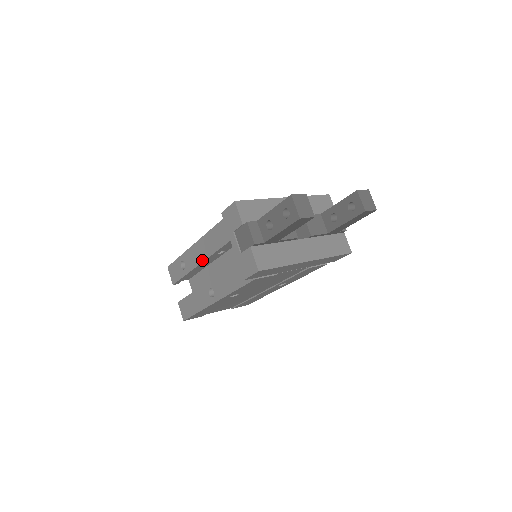
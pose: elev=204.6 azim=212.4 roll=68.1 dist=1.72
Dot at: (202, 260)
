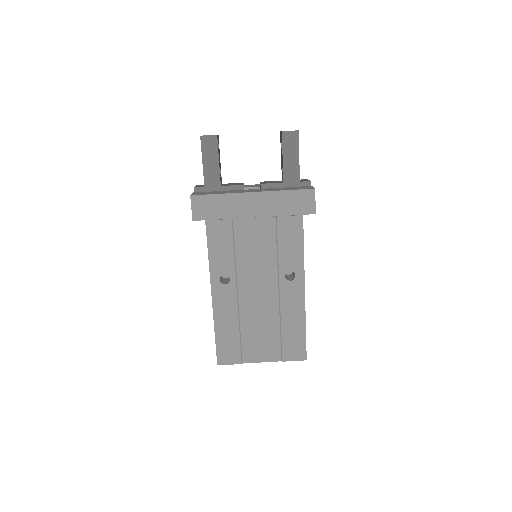
Dot at: occluded
